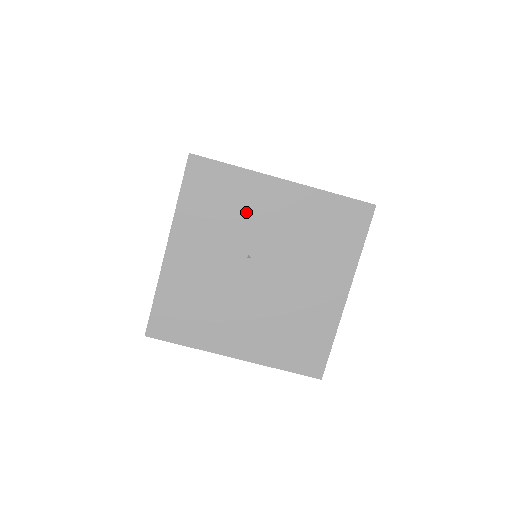
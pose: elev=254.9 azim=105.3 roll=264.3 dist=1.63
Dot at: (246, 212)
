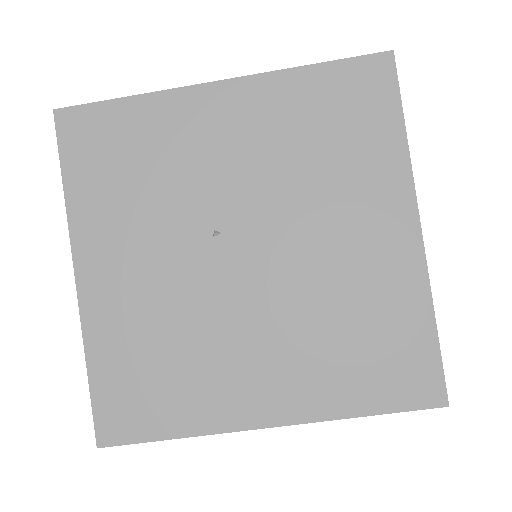
Dot at: (180, 161)
